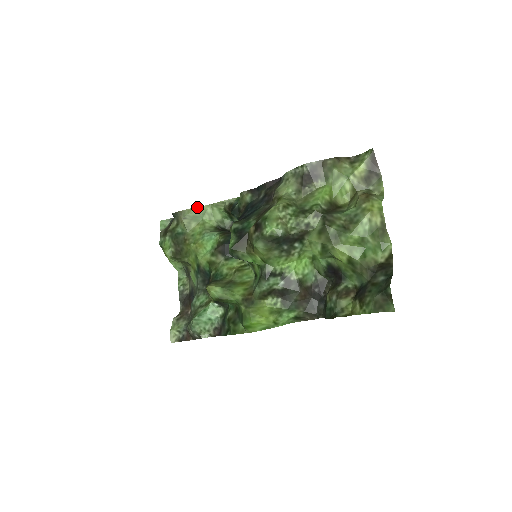
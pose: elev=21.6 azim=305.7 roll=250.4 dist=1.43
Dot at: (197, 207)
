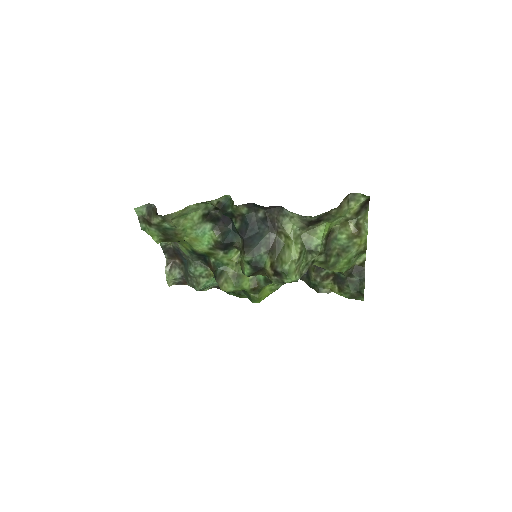
Dot at: (184, 208)
